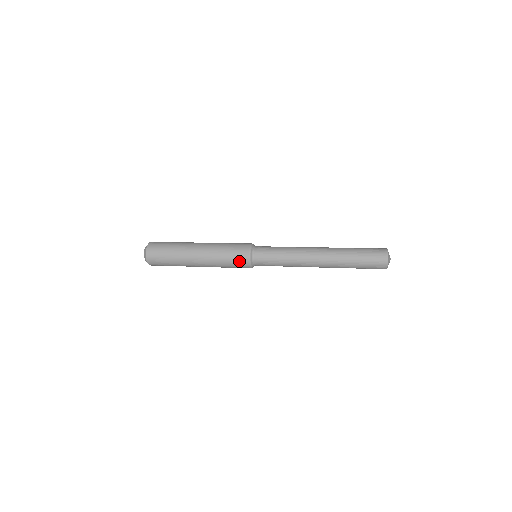
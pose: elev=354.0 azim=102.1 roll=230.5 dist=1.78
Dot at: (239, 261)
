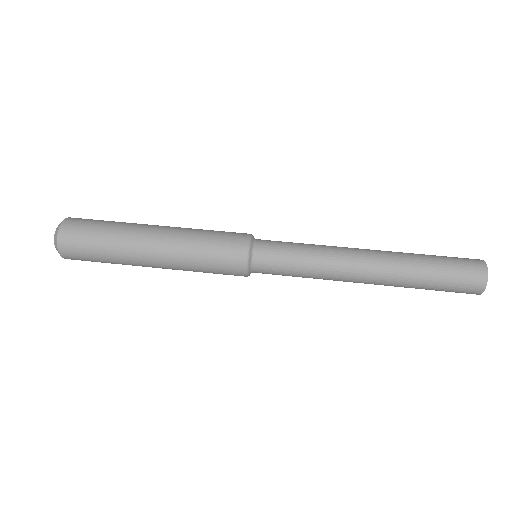
Dot at: (228, 273)
